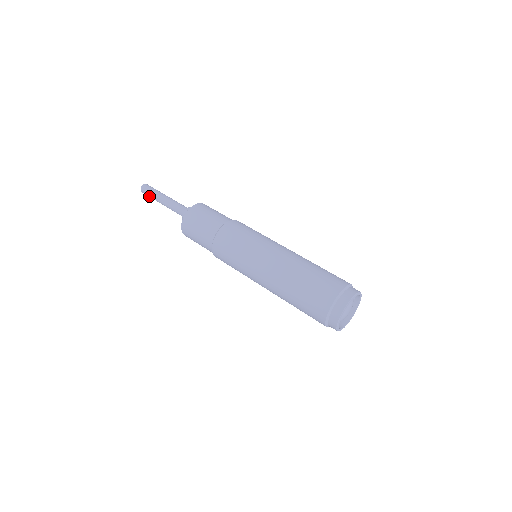
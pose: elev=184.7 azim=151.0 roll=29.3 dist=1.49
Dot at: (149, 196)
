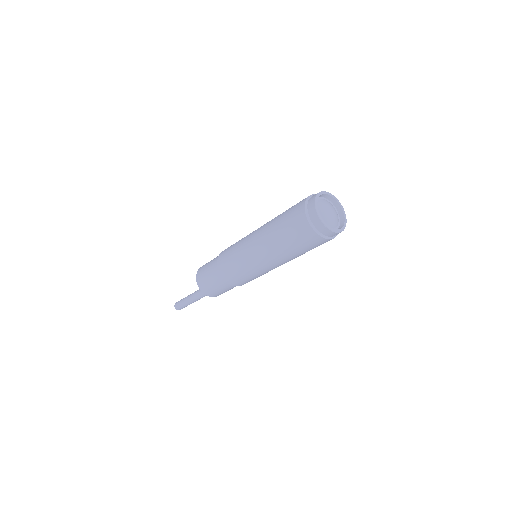
Dot at: (180, 305)
